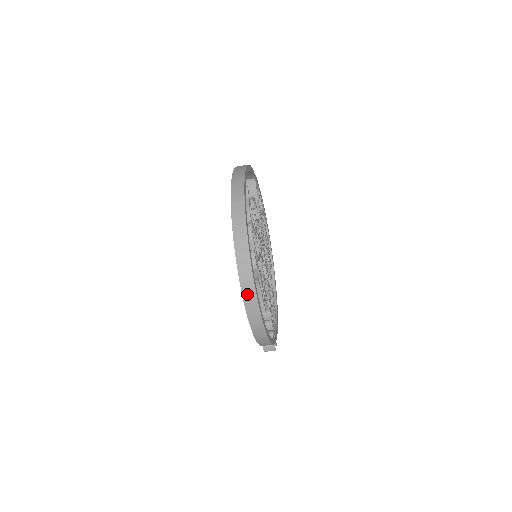
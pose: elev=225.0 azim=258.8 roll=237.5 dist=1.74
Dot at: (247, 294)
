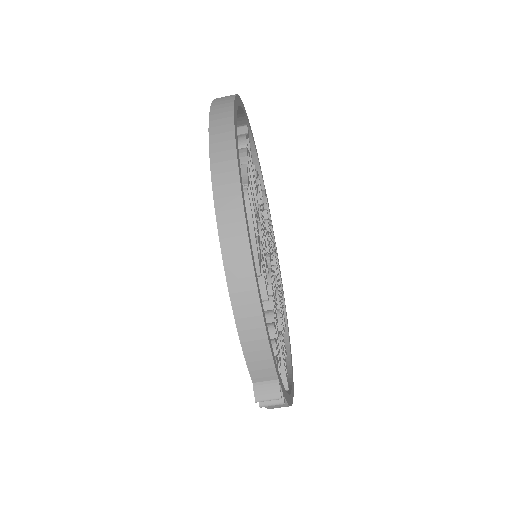
Dot at: (221, 175)
